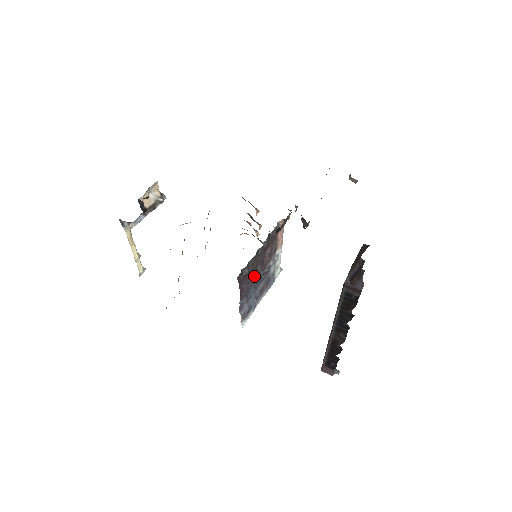
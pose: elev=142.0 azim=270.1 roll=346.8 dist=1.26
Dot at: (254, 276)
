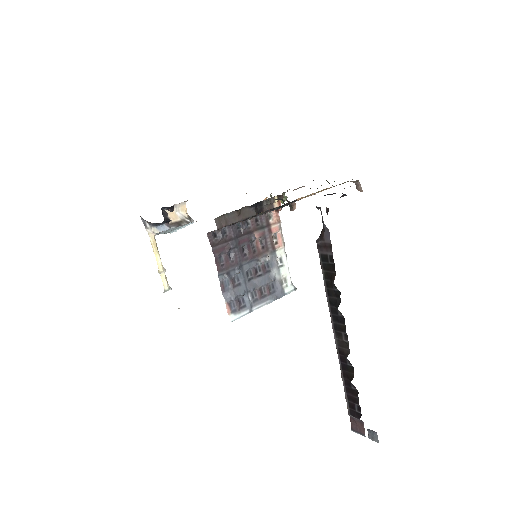
Dot at: (238, 256)
